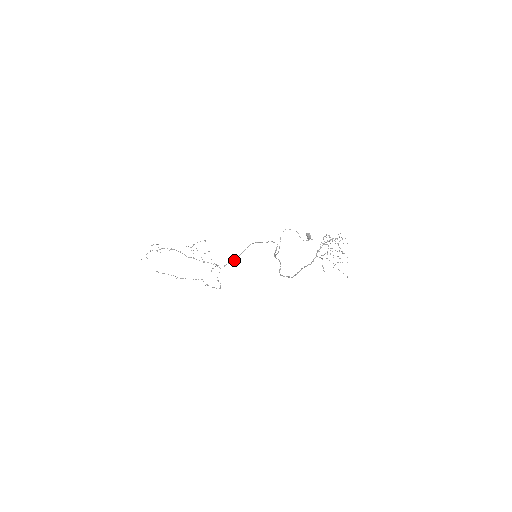
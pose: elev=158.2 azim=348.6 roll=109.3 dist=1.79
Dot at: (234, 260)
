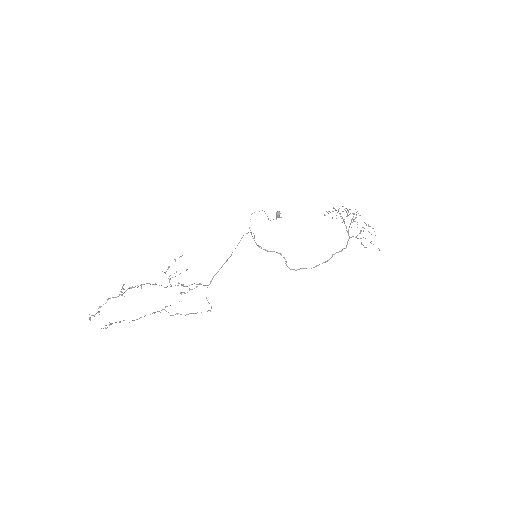
Dot at: (219, 269)
